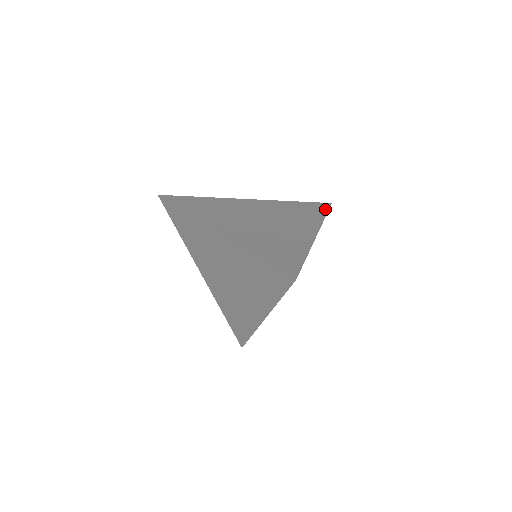
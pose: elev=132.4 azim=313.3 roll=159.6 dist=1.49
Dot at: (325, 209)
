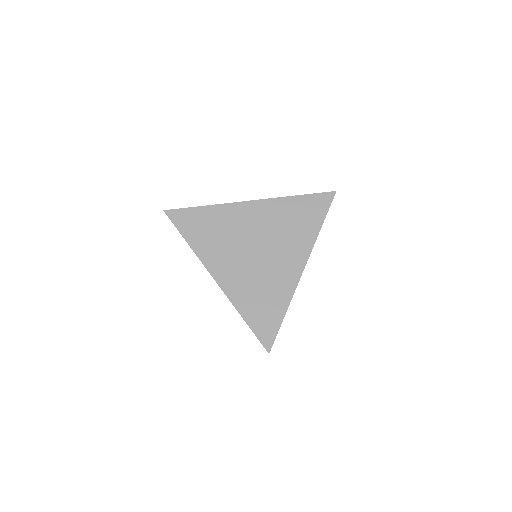
Dot at: occluded
